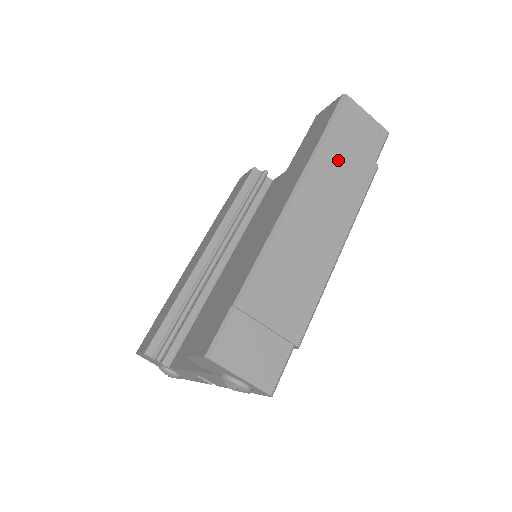
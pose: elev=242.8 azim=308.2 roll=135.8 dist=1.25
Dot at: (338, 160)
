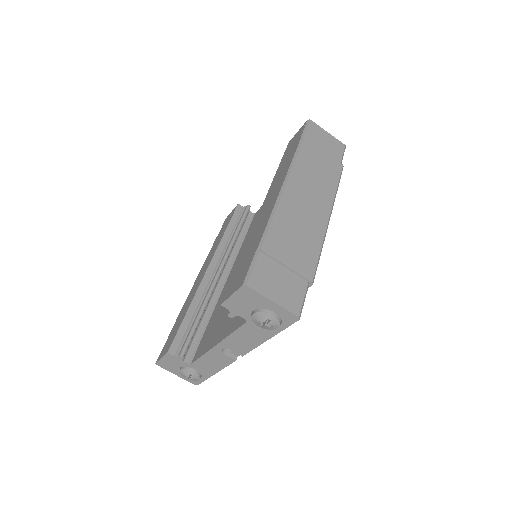
Dot at: (314, 159)
